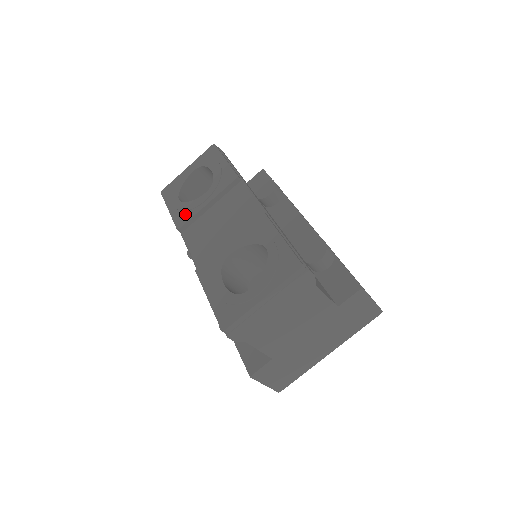
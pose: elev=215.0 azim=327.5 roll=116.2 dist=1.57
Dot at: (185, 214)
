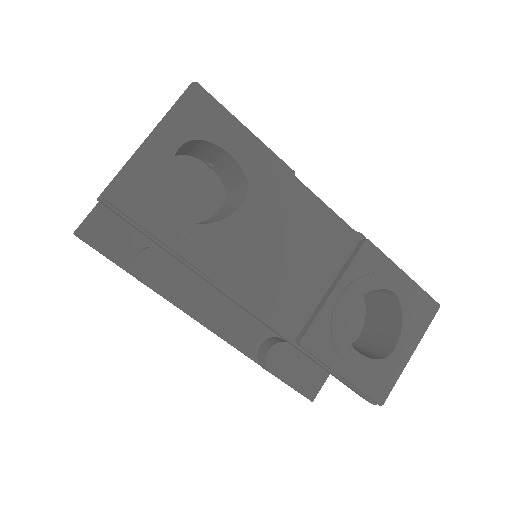
Dot at: (217, 250)
